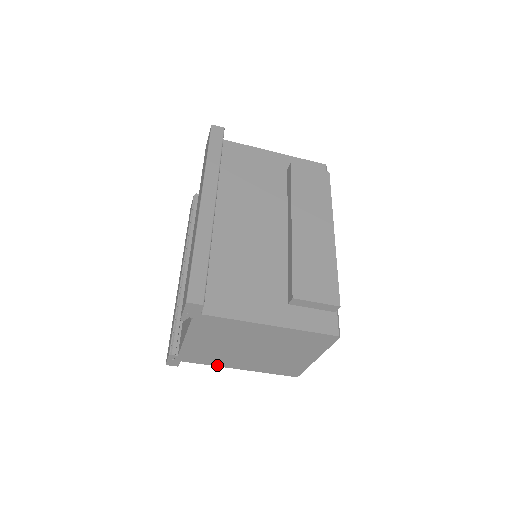
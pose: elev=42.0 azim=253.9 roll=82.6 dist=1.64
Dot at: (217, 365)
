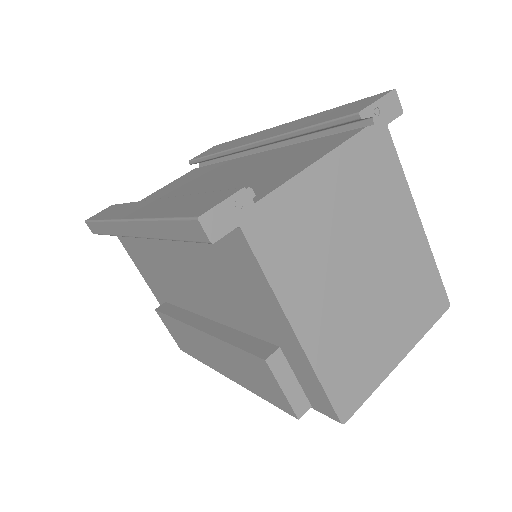
Dot at: (278, 290)
